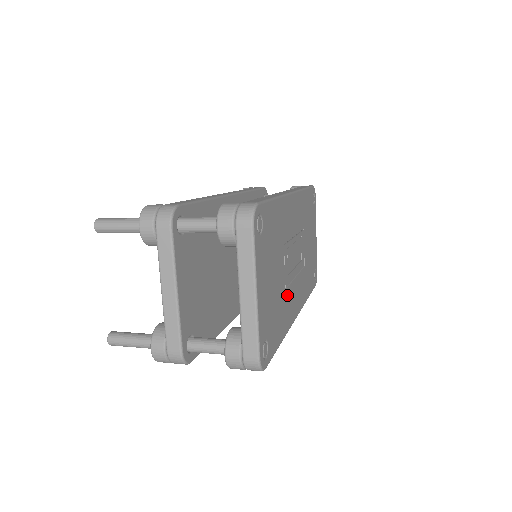
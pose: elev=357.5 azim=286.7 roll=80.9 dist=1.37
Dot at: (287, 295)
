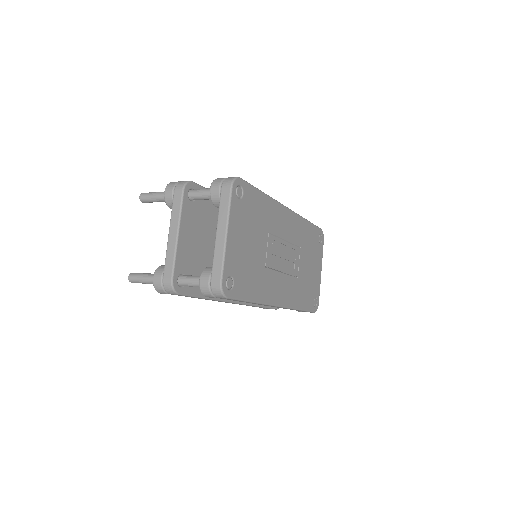
Dot at: (267, 274)
